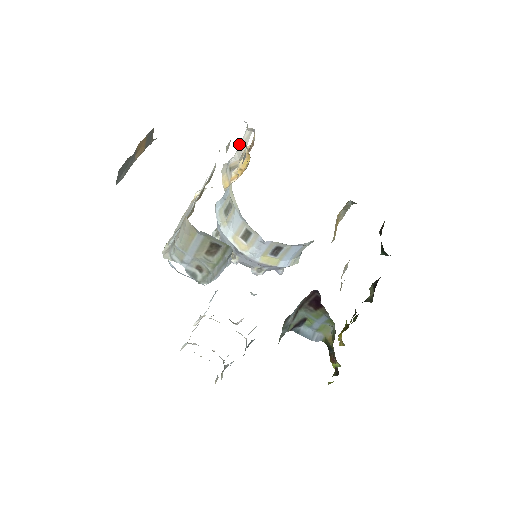
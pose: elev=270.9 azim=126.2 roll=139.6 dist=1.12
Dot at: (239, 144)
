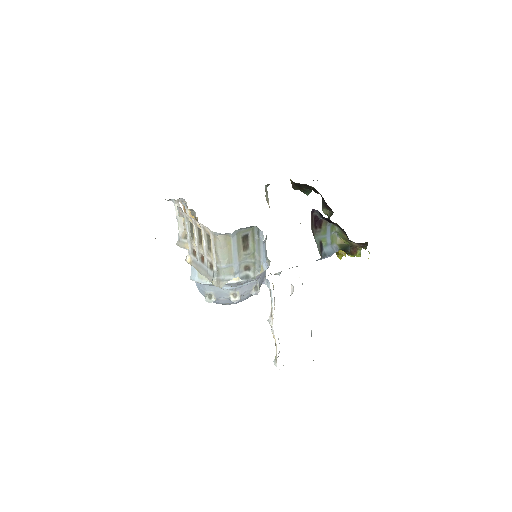
Dot at: occluded
